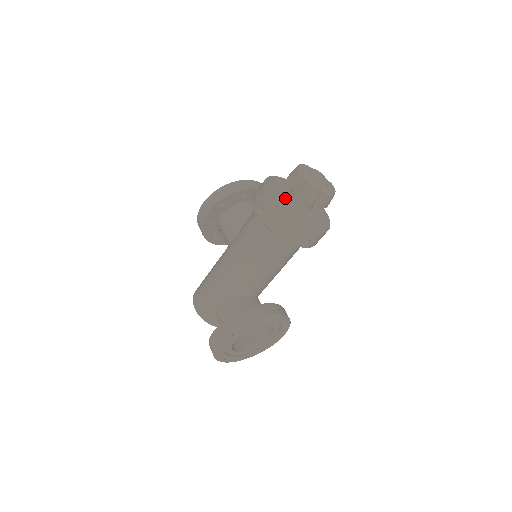
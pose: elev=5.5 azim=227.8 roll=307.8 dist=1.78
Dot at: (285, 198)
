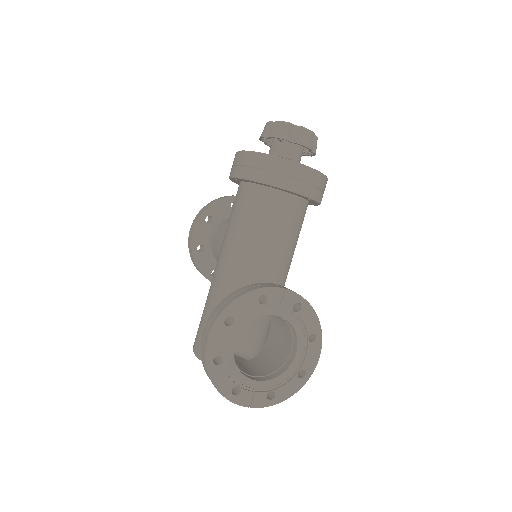
Dot at: occluded
